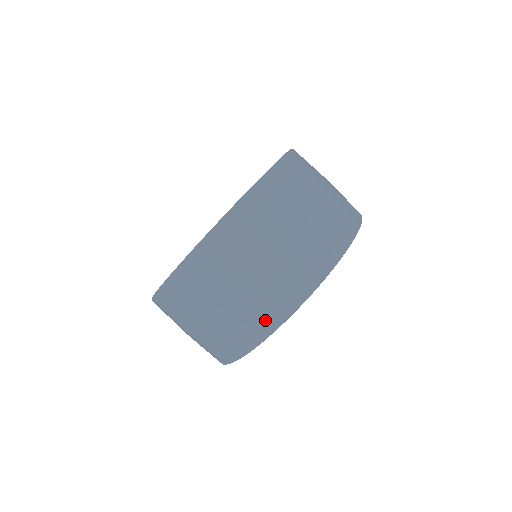
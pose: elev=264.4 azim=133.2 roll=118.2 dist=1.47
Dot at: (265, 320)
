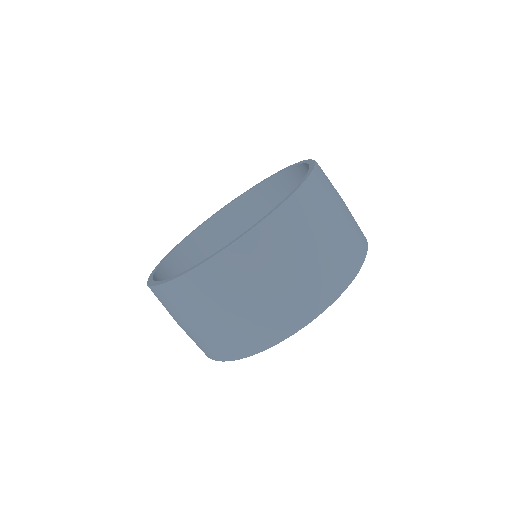
Dot at: (291, 320)
